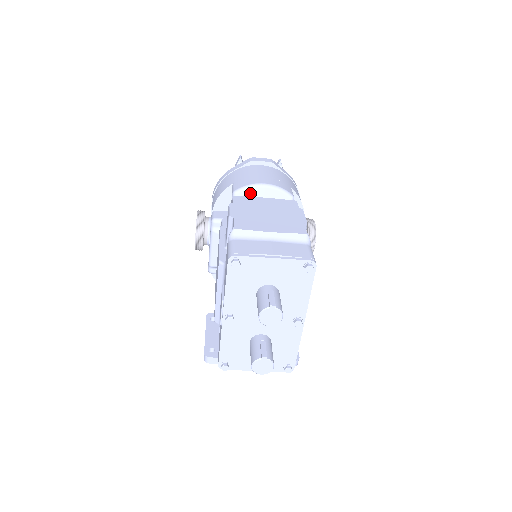
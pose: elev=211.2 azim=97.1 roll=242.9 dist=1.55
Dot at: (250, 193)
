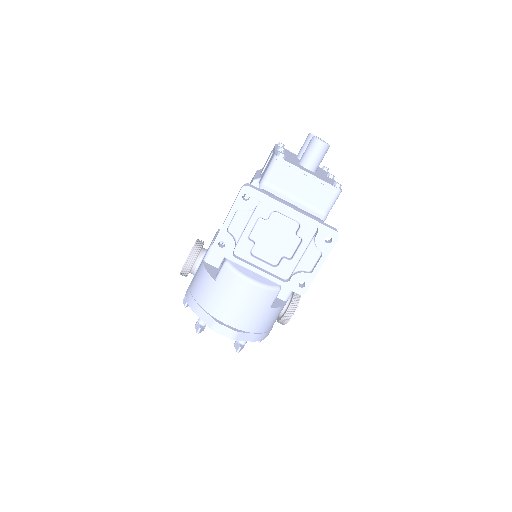
Dot at: occluded
